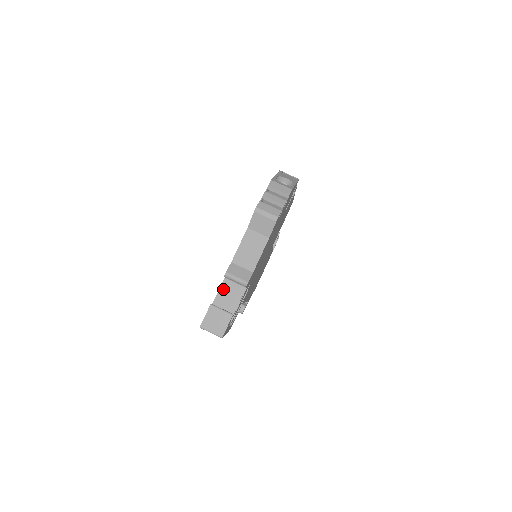
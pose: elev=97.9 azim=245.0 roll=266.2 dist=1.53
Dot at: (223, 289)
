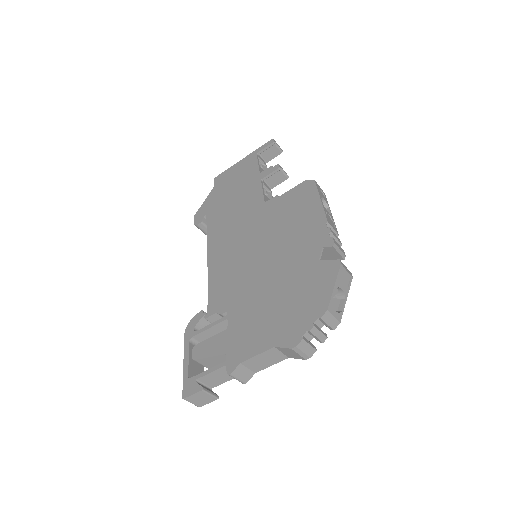
Dot at: (219, 371)
